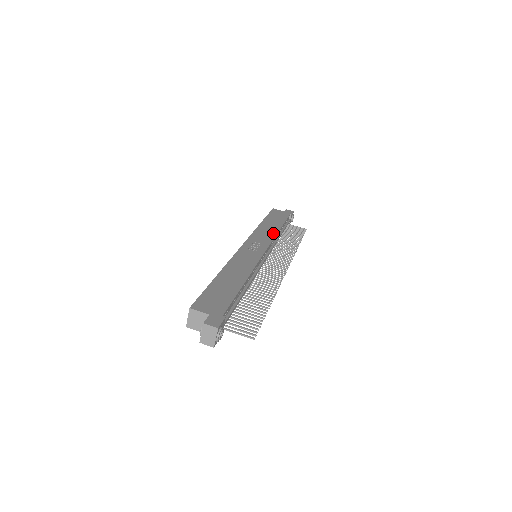
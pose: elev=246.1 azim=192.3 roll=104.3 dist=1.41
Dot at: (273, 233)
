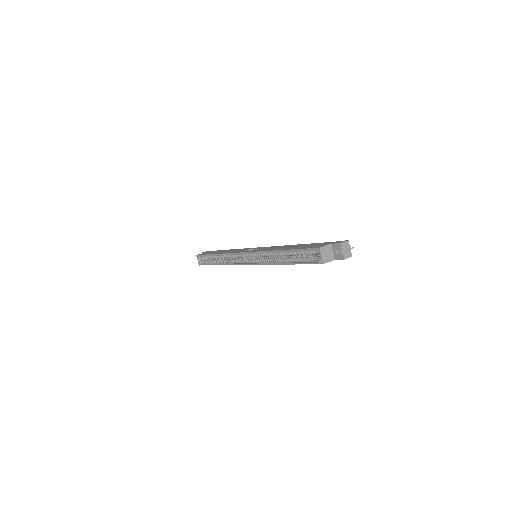
Dot at: (236, 249)
